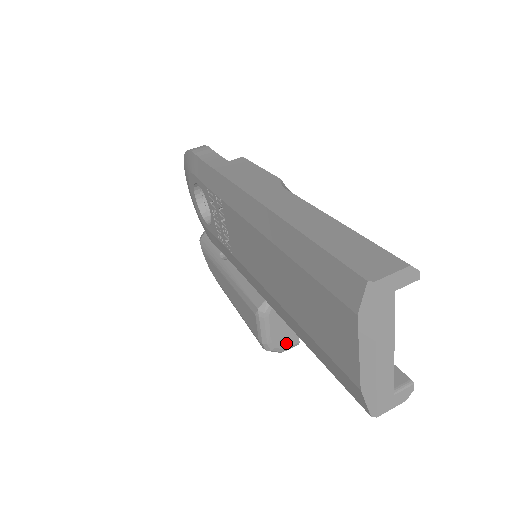
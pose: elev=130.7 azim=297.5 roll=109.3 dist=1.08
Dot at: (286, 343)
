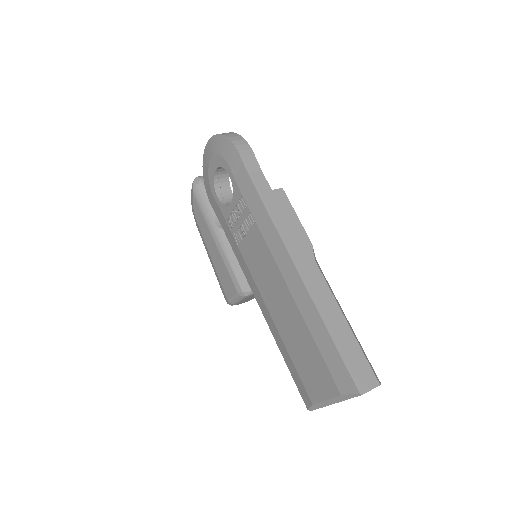
Dot at: (243, 302)
